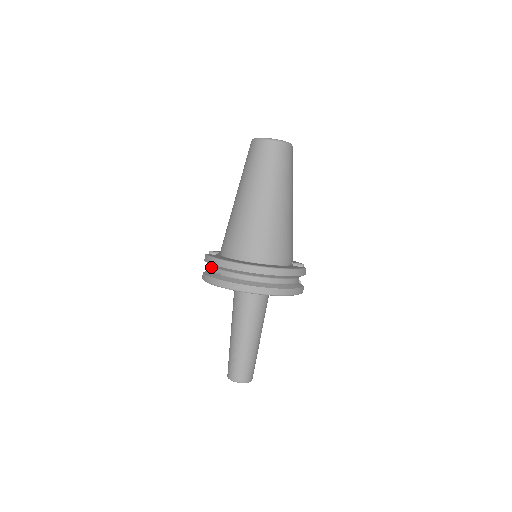
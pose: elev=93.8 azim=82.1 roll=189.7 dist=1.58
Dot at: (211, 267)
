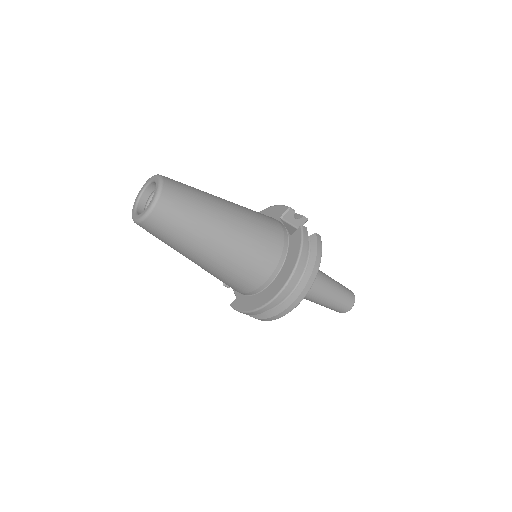
Dot at: occluded
